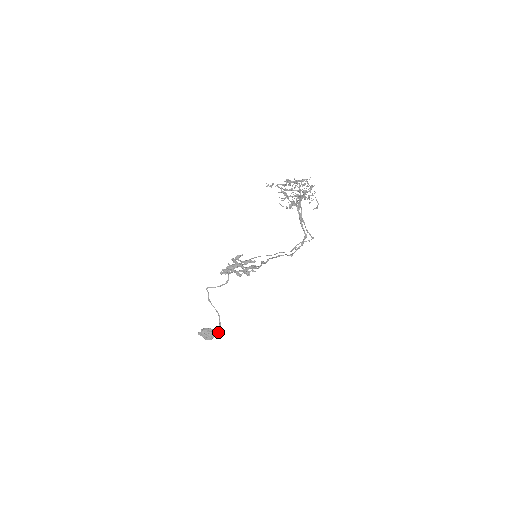
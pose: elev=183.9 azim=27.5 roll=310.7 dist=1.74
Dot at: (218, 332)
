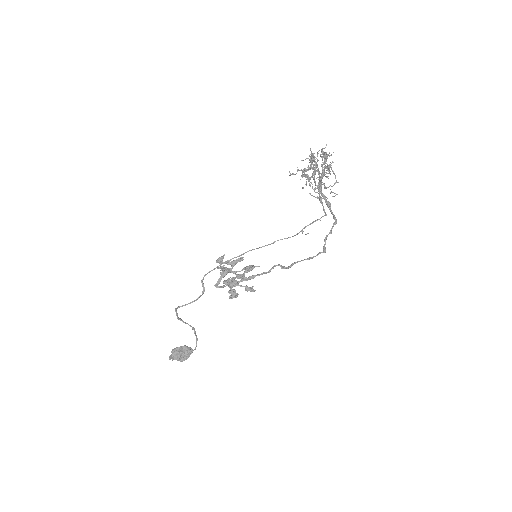
Dot at: occluded
